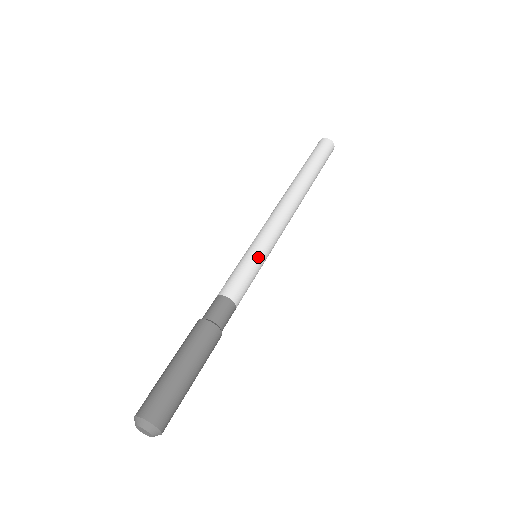
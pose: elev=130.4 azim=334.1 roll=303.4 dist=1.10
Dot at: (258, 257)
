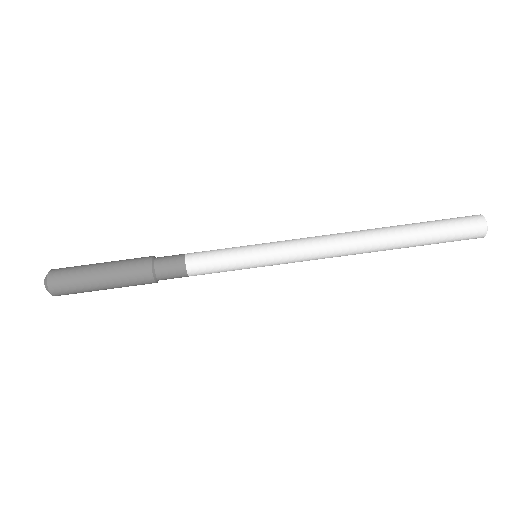
Dot at: (249, 266)
